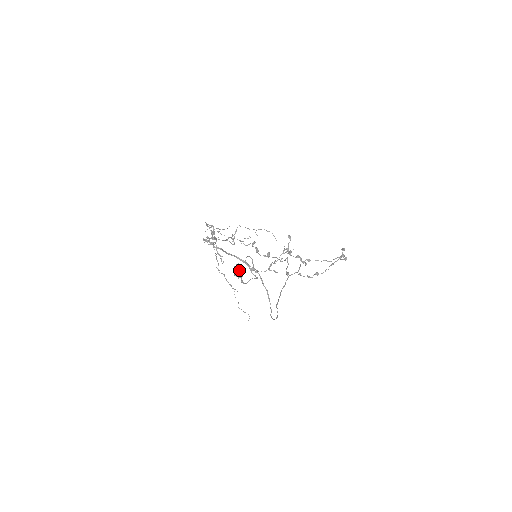
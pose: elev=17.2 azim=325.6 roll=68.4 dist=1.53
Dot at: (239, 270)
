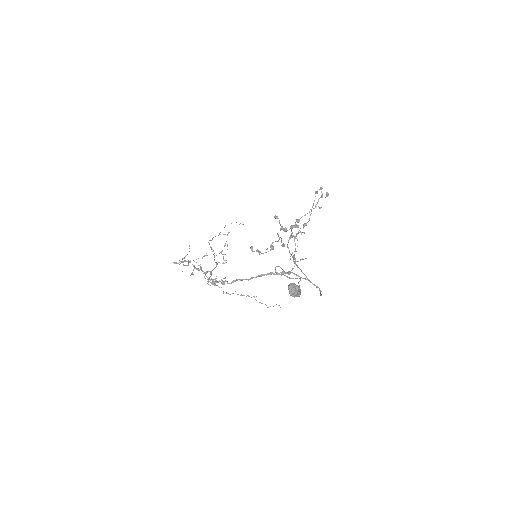
Dot at: (295, 290)
